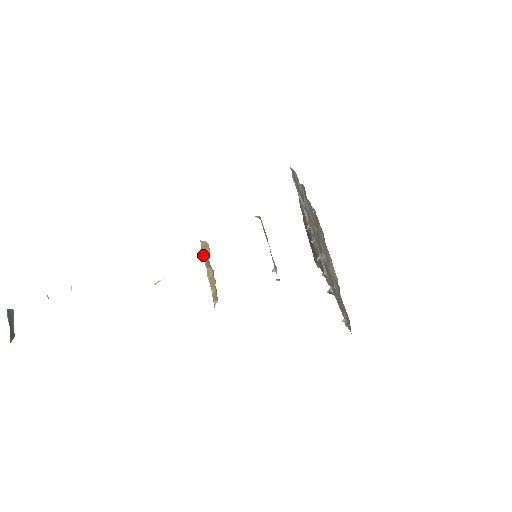
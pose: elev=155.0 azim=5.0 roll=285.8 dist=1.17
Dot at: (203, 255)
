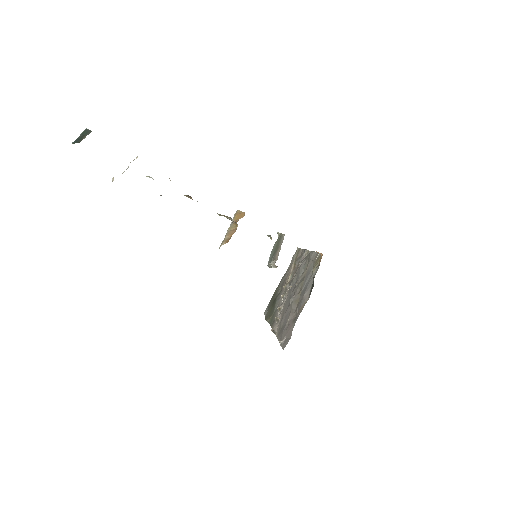
Dot at: (235, 217)
